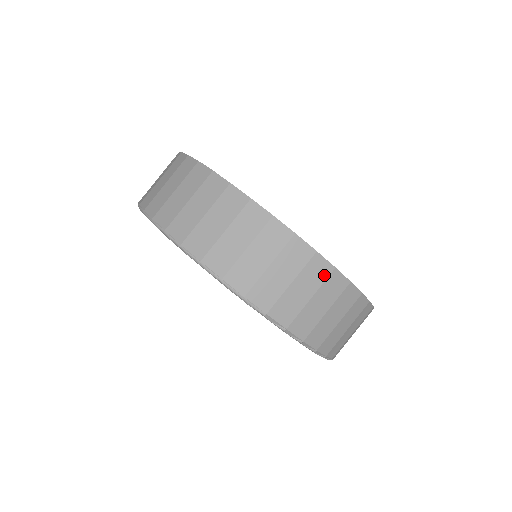
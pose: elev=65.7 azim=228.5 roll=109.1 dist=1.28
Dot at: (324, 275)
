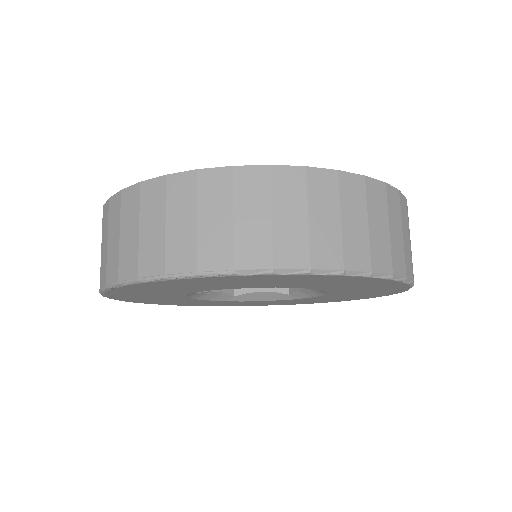
Dot at: (264, 182)
